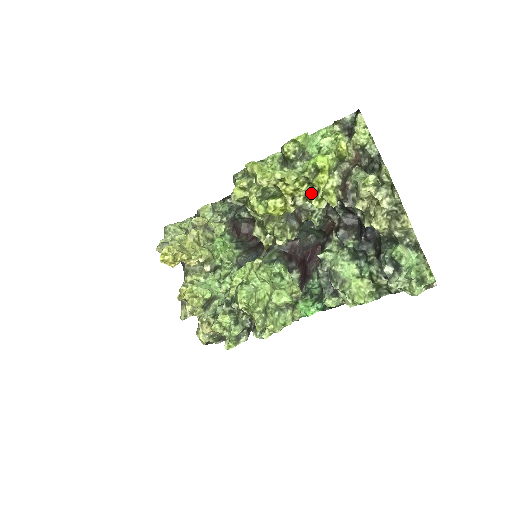
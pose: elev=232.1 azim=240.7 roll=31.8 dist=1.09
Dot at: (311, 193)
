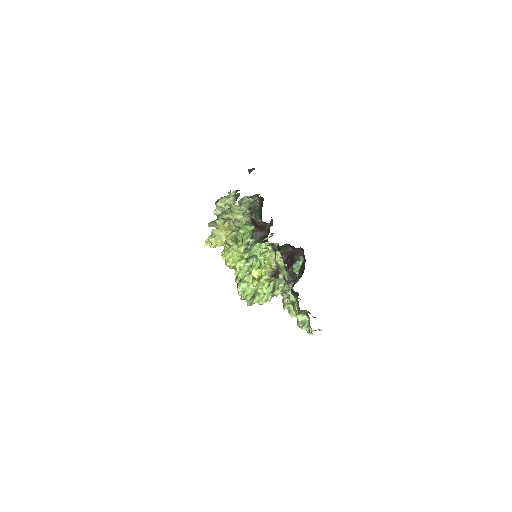
Dot at: occluded
